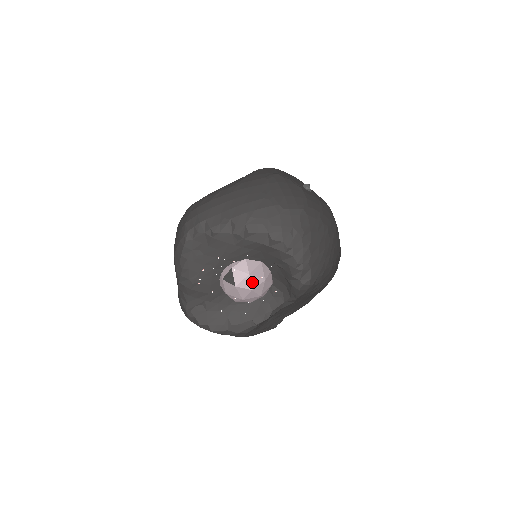
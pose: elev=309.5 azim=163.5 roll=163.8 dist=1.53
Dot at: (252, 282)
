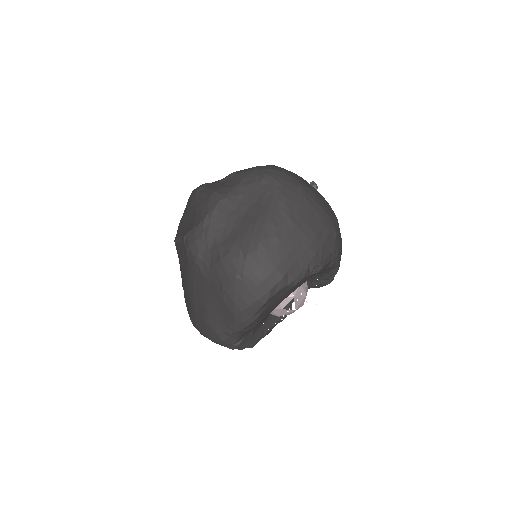
Dot at: occluded
